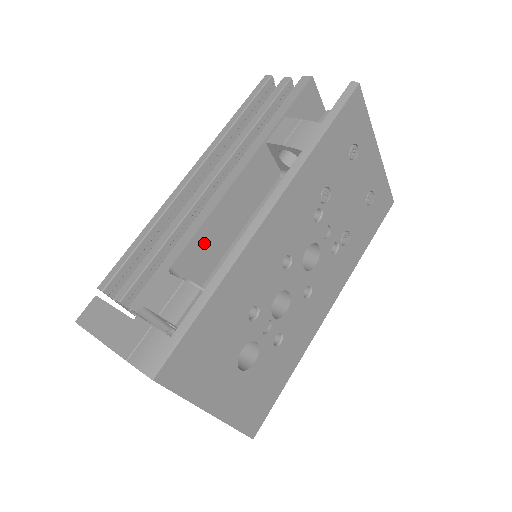
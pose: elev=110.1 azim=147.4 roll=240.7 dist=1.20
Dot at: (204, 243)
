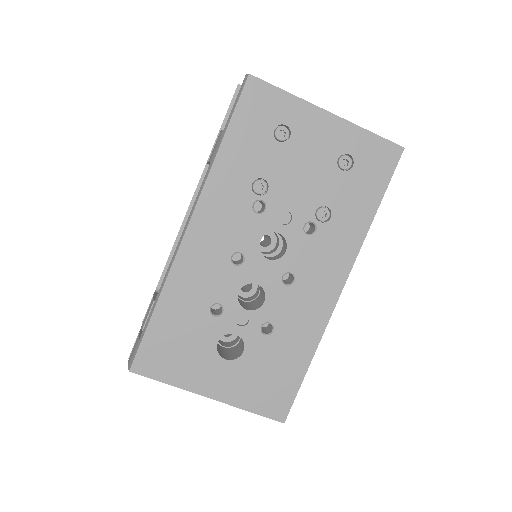
Dot at: occluded
